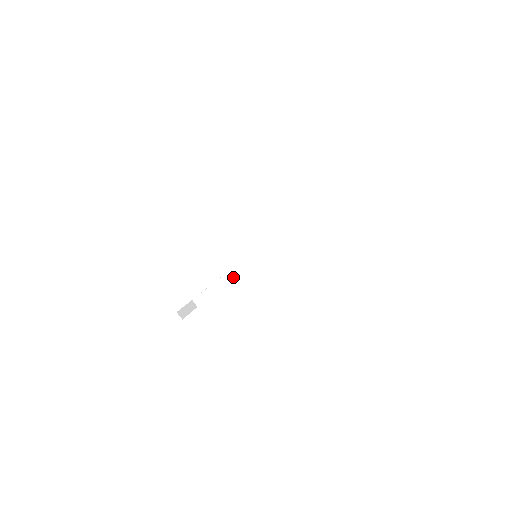
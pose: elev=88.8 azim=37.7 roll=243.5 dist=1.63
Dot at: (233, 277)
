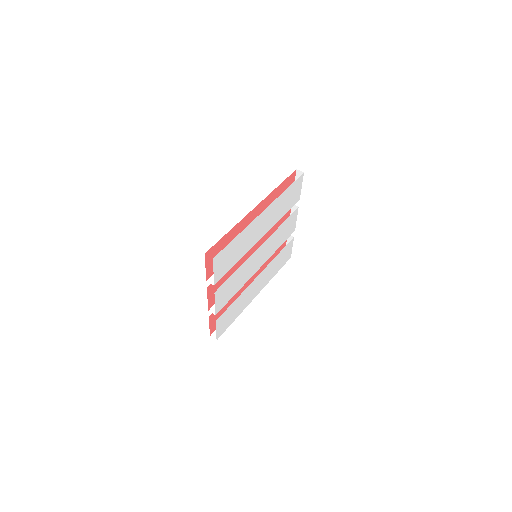
Dot at: (246, 251)
